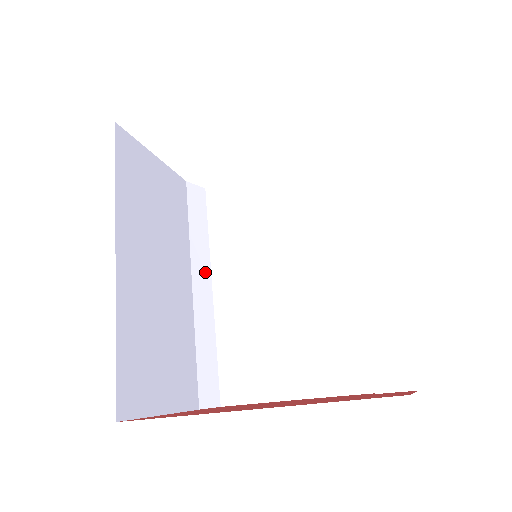
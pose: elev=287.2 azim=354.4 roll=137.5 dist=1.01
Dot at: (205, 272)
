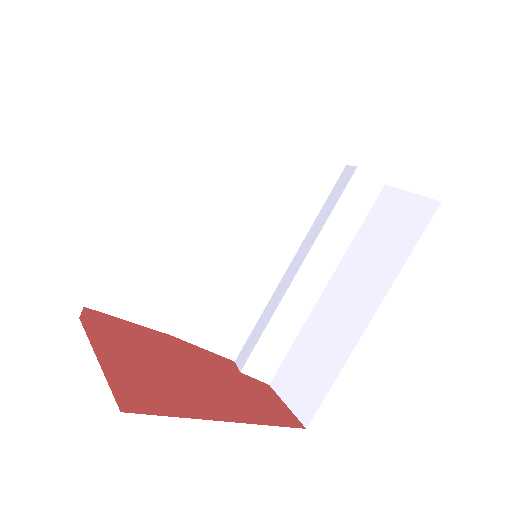
Dot at: occluded
